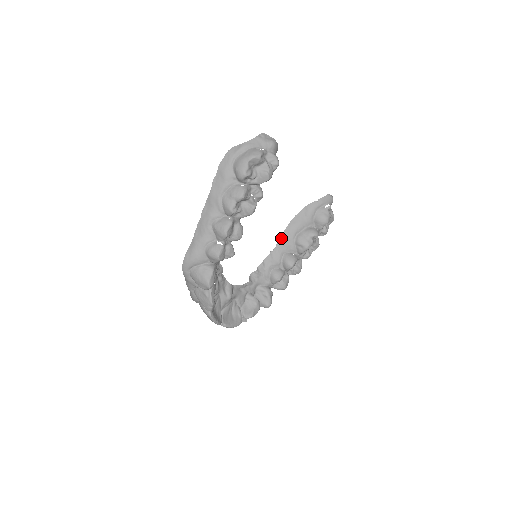
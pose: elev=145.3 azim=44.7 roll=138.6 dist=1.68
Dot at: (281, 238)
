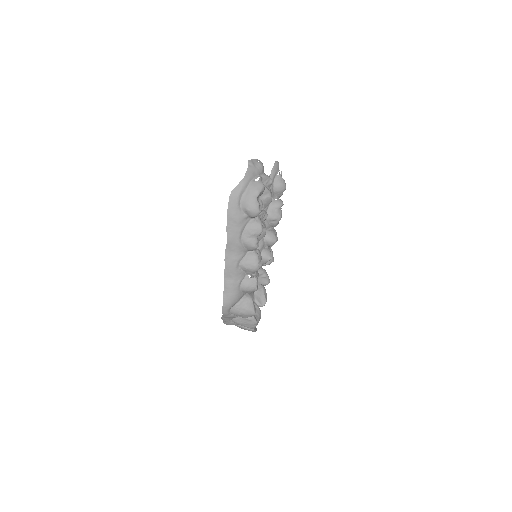
Dot at: occluded
